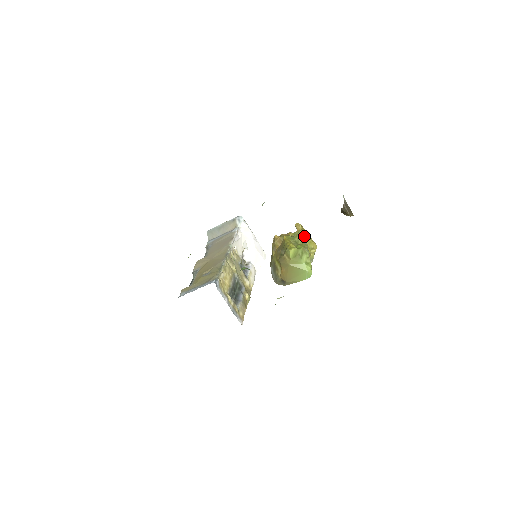
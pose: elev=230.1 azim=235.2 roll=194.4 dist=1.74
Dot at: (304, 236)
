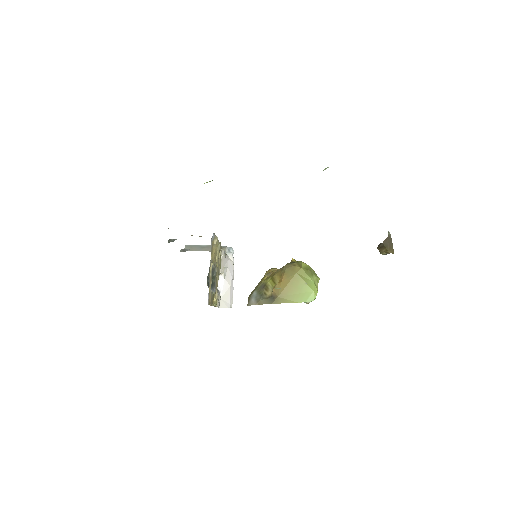
Dot at: occluded
